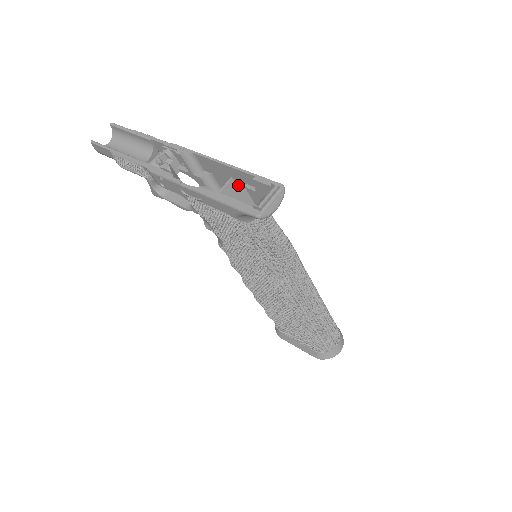
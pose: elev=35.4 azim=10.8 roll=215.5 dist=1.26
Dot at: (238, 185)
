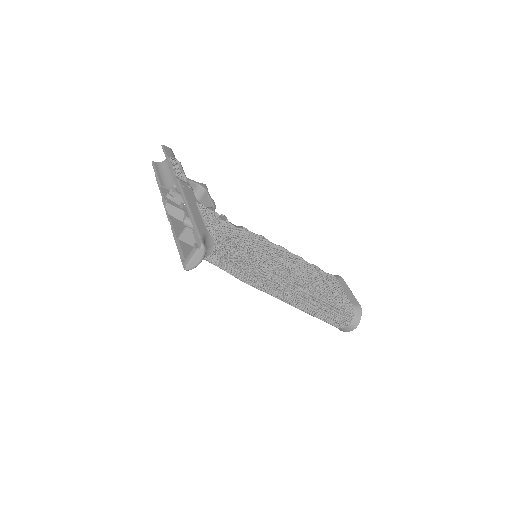
Dot at: occluded
